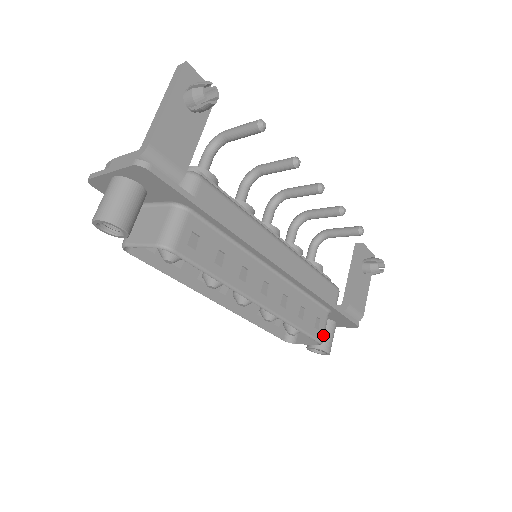
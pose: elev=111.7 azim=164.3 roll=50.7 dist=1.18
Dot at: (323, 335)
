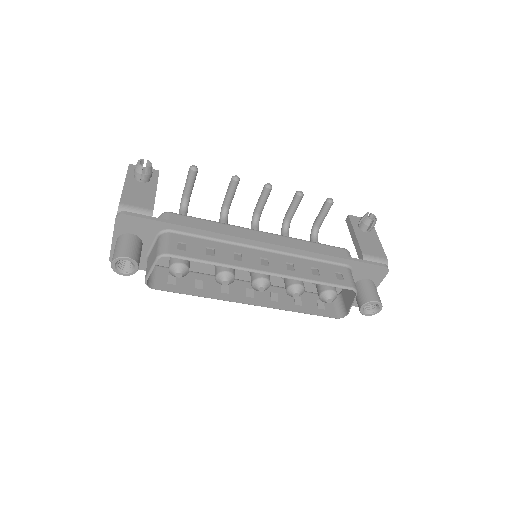
Dot at: (352, 283)
